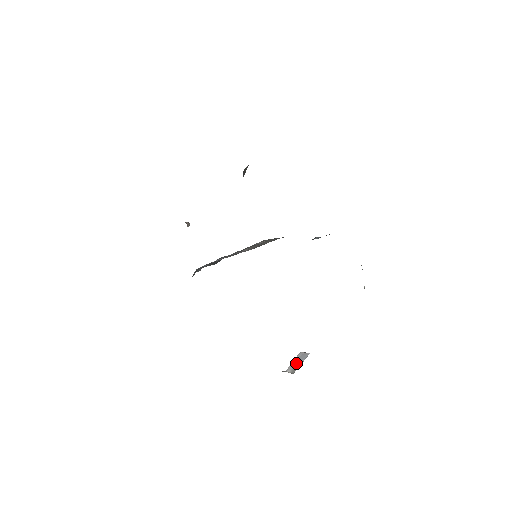
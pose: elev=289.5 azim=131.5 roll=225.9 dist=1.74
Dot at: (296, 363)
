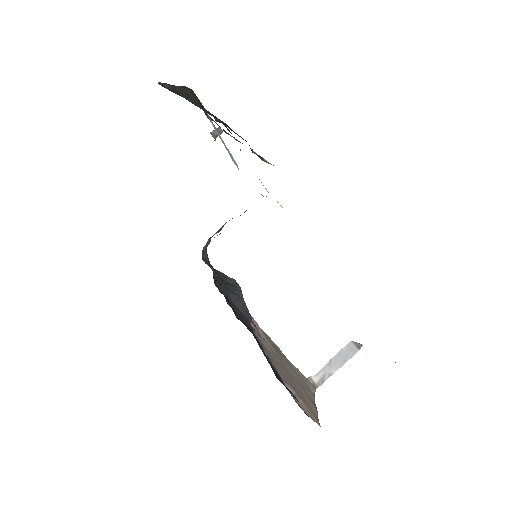
Dot at: (332, 366)
